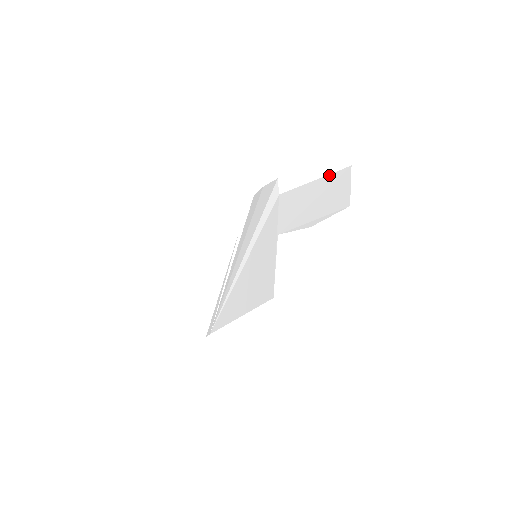
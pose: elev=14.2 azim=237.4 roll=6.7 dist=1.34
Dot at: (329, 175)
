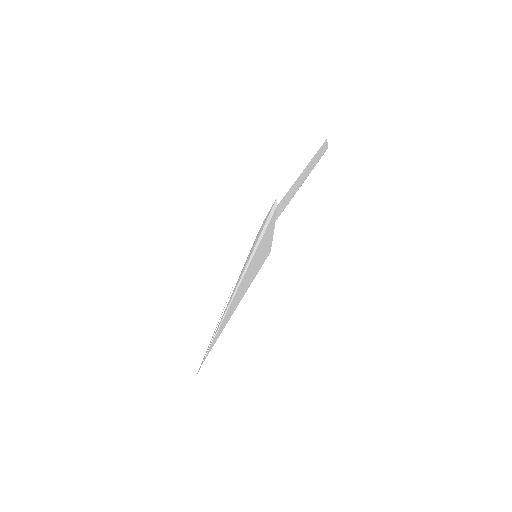
Dot at: (313, 157)
